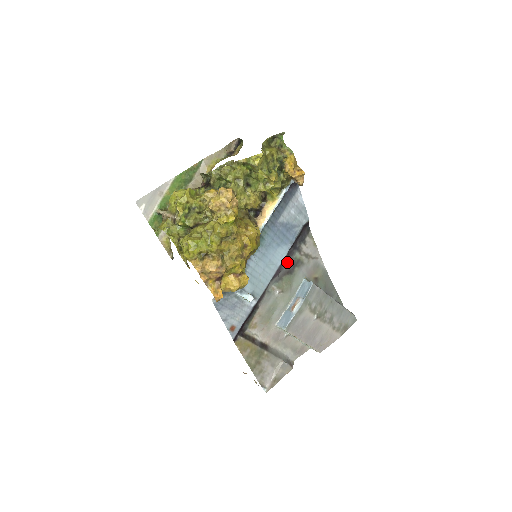
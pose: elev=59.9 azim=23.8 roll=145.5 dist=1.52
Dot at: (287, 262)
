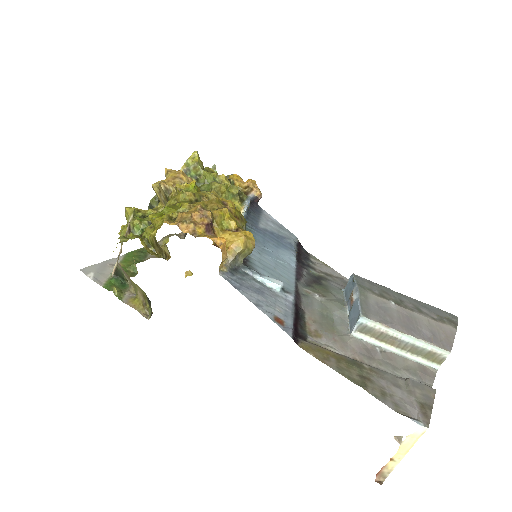
Dot at: (305, 274)
